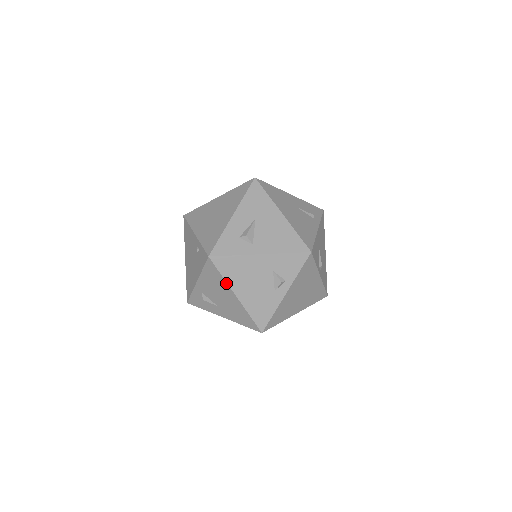
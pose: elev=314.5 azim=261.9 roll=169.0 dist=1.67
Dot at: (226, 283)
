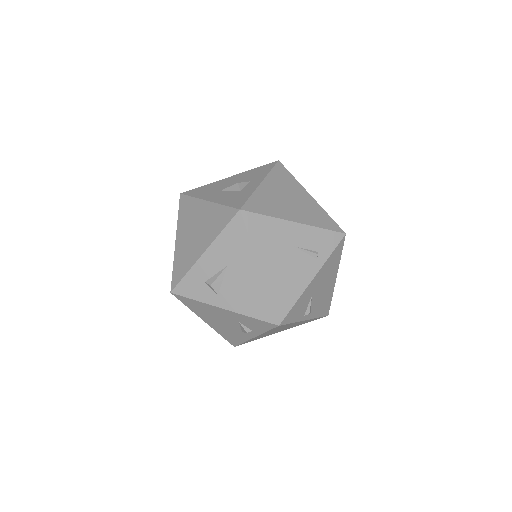
Dot at: (193, 311)
